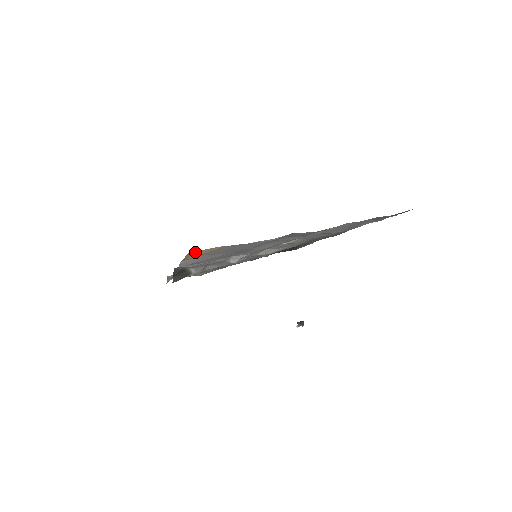
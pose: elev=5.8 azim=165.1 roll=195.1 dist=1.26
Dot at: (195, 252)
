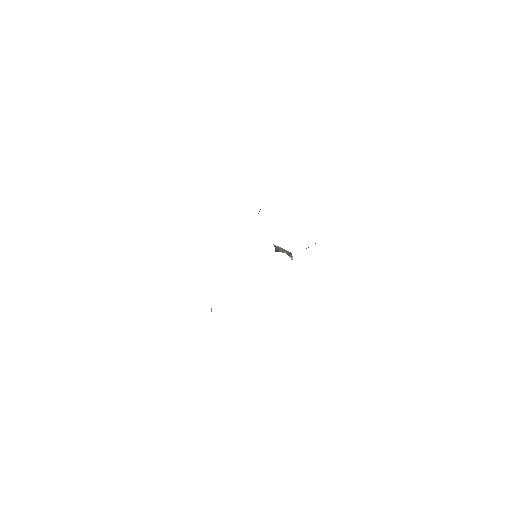
Dot at: occluded
